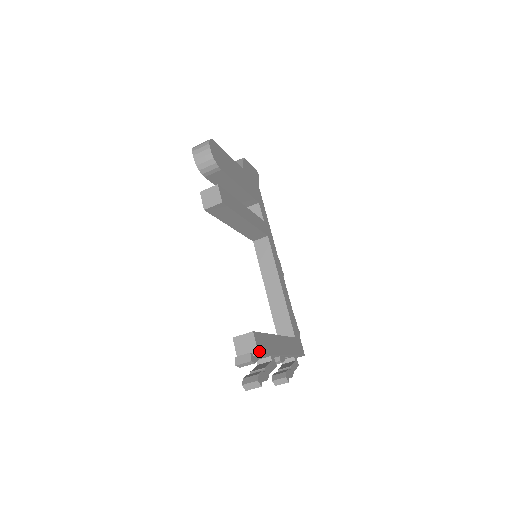
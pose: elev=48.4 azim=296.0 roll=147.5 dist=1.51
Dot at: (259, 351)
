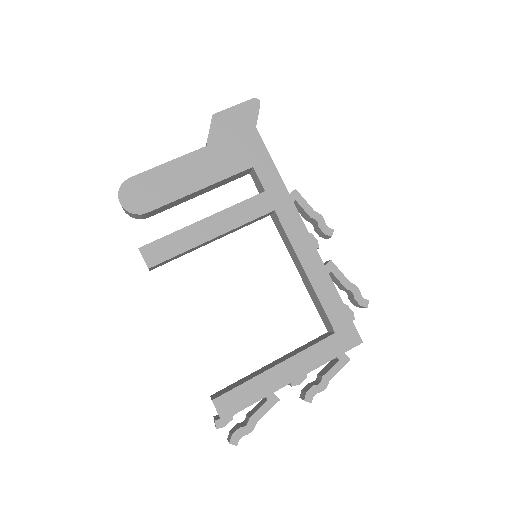
Dot at: (224, 417)
